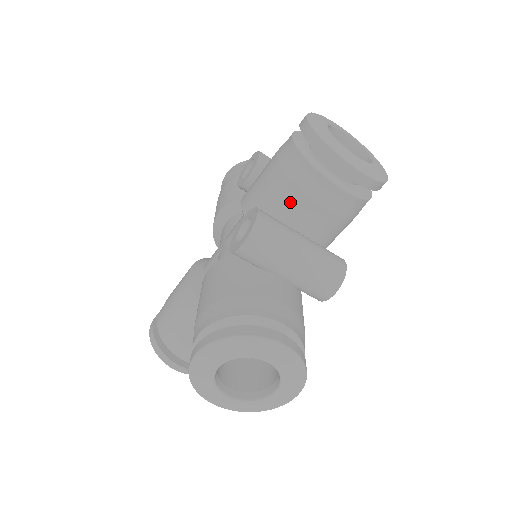
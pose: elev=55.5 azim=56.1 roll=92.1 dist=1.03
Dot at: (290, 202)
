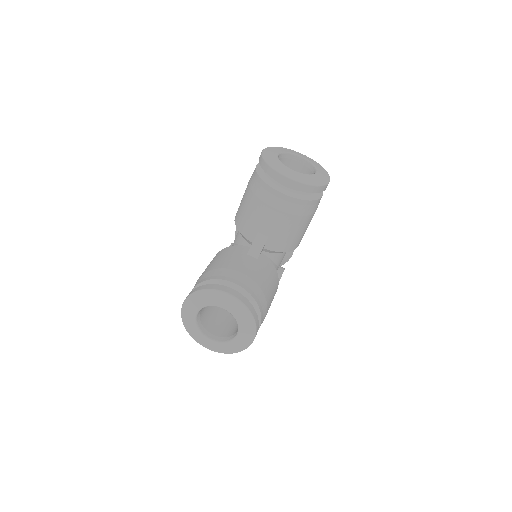
Dot at: occluded
